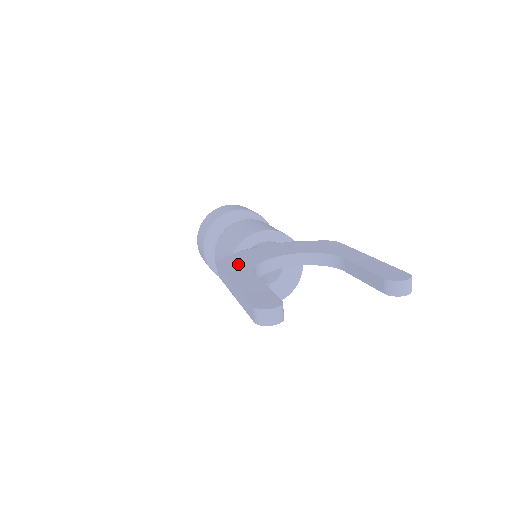
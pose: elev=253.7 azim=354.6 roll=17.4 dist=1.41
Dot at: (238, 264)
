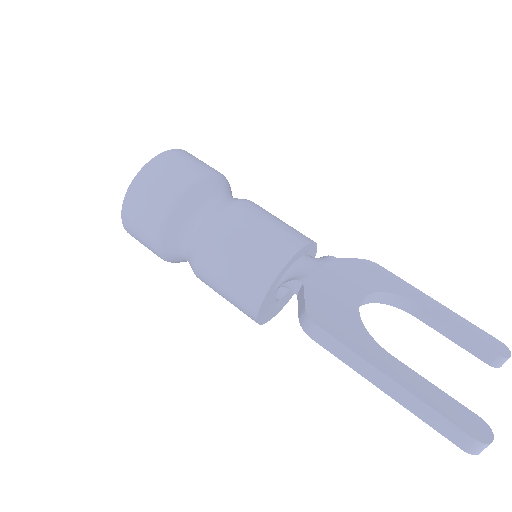
Dot at: (343, 326)
